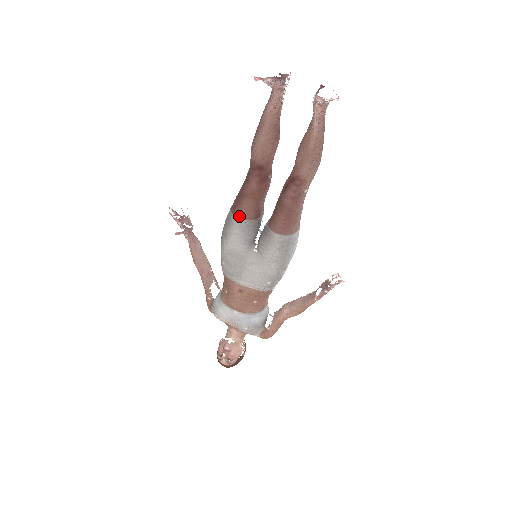
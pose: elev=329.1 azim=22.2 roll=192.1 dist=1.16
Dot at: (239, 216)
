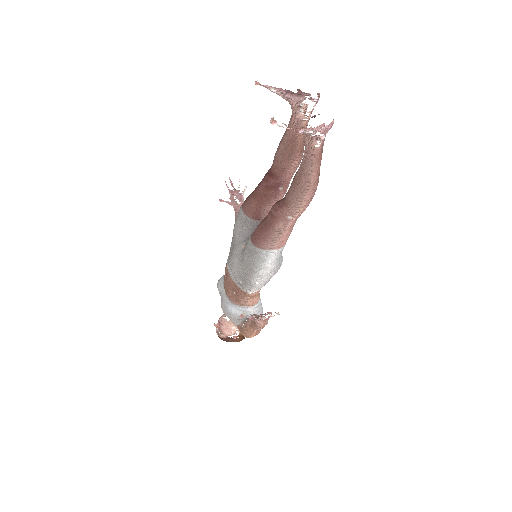
Dot at: (243, 208)
